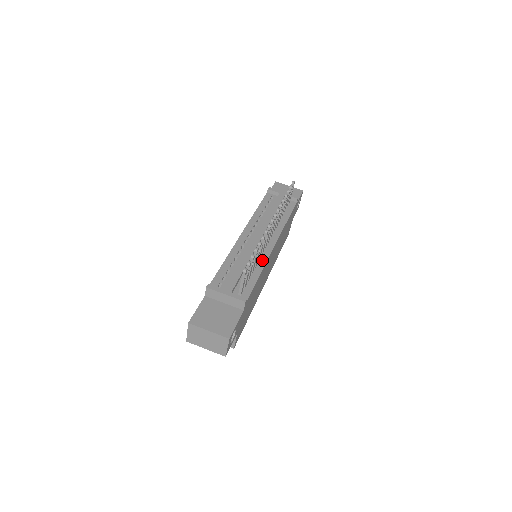
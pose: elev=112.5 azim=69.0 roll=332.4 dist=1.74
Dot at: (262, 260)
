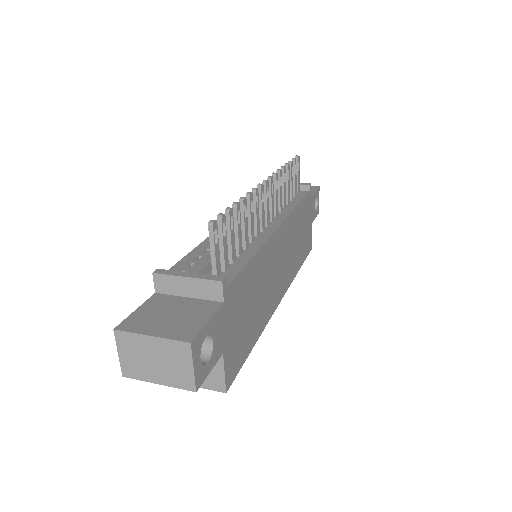
Dot at: (258, 241)
